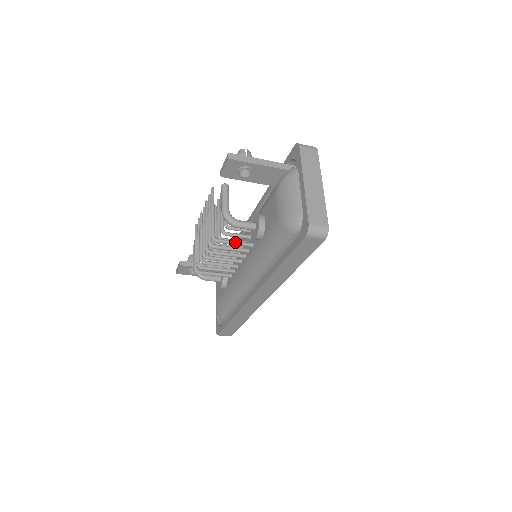
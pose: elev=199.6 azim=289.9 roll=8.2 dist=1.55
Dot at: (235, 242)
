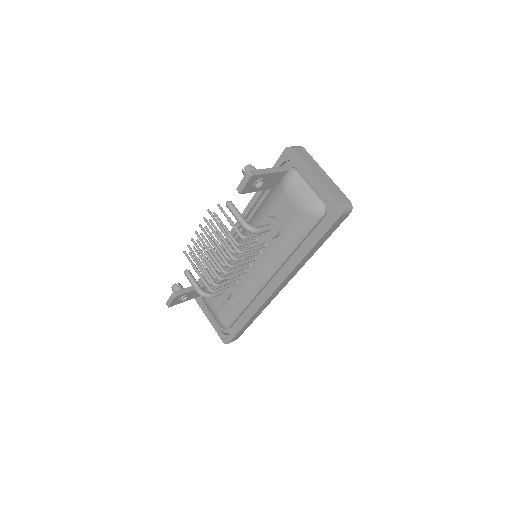
Dot at: (254, 248)
